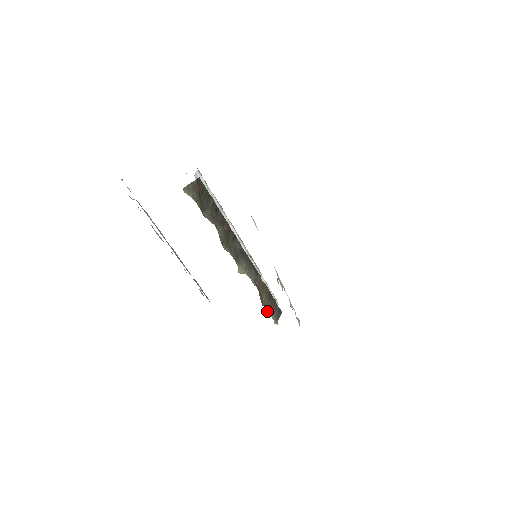
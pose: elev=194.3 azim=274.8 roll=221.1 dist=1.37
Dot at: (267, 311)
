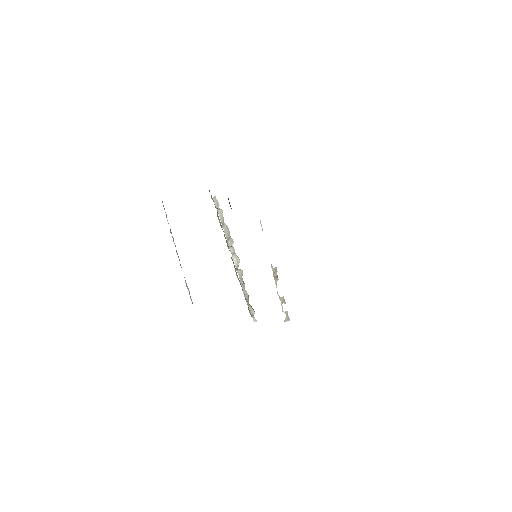
Dot at: occluded
